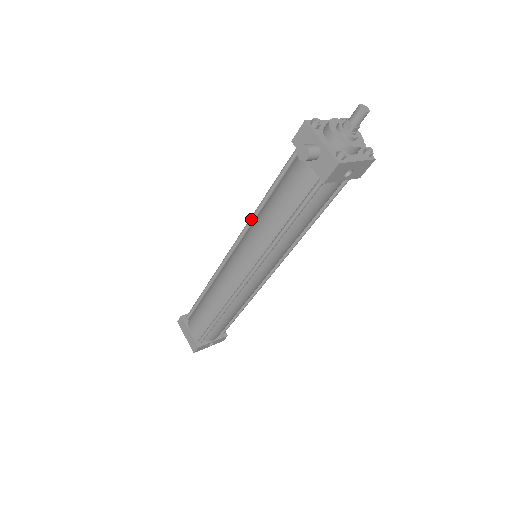
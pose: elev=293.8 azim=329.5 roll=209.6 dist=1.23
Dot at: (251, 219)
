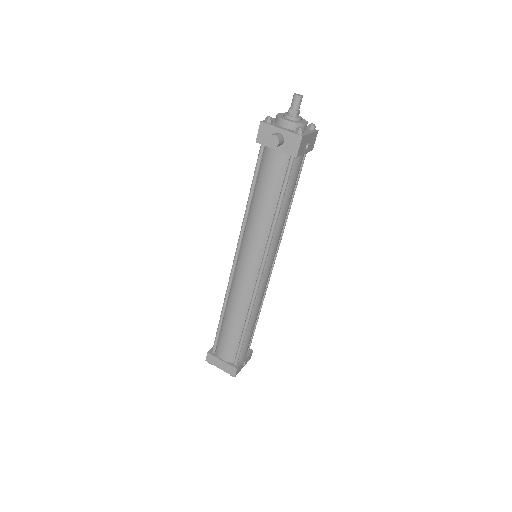
Dot at: (244, 223)
